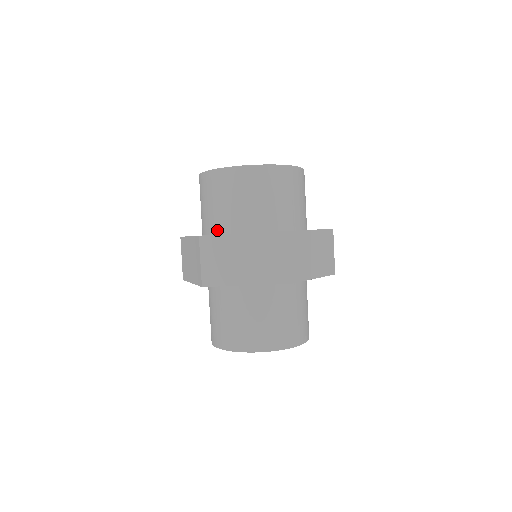
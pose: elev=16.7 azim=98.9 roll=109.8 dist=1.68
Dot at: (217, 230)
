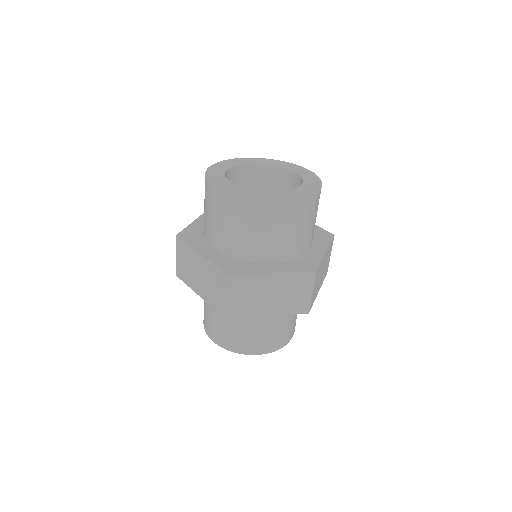
Dot at: (235, 255)
